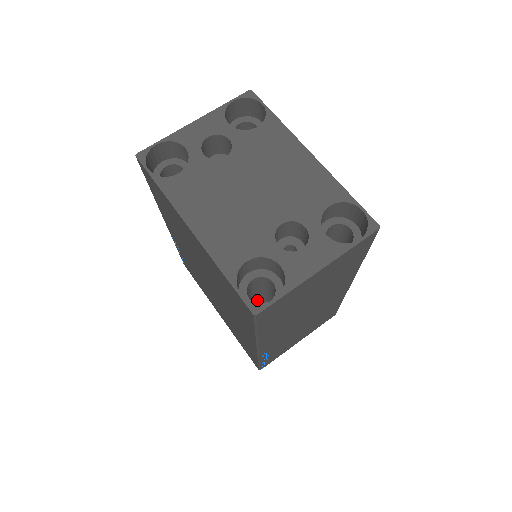
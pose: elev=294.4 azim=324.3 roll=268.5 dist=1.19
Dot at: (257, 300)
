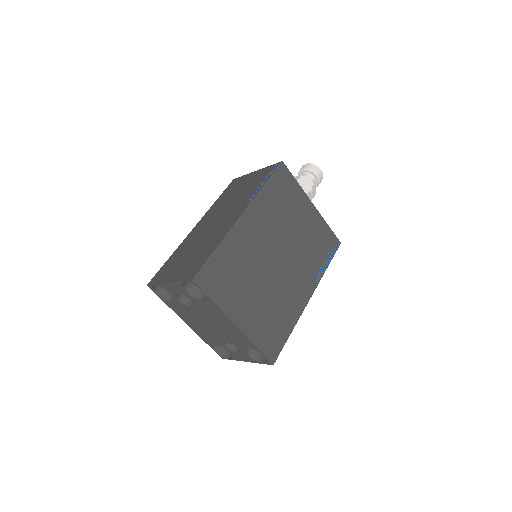
Dot at: occluded
